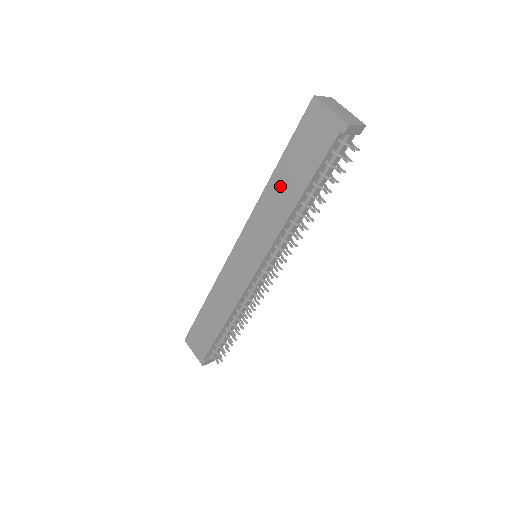
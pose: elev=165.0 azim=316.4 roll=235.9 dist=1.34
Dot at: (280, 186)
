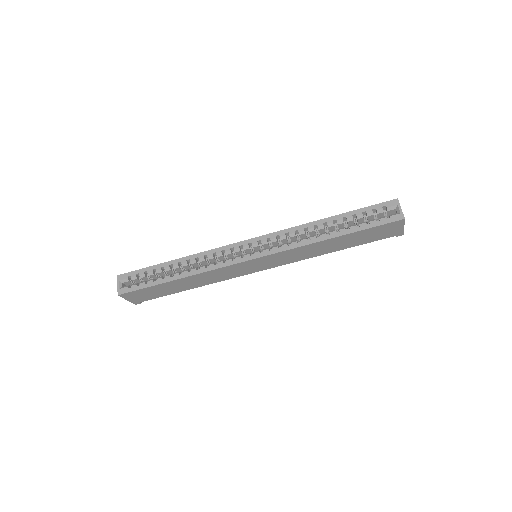
Dot at: (330, 244)
